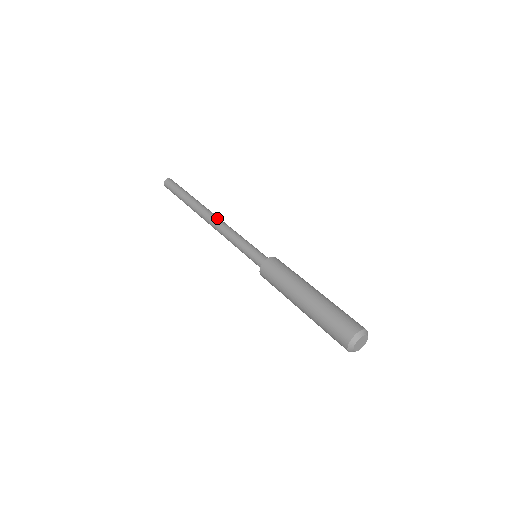
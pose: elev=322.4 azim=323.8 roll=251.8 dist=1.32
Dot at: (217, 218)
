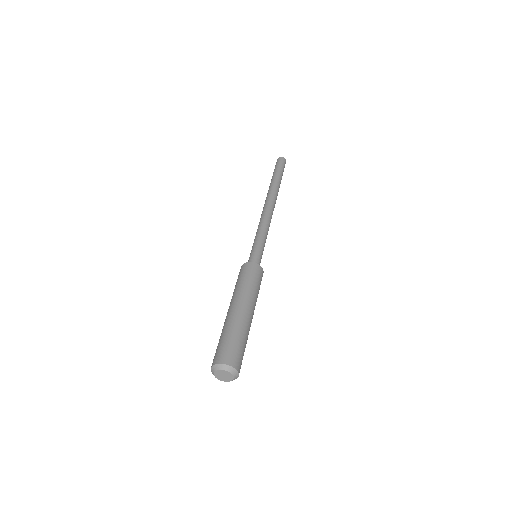
Dot at: occluded
